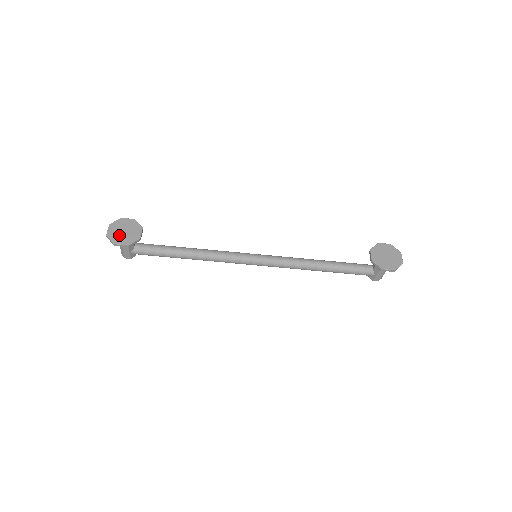
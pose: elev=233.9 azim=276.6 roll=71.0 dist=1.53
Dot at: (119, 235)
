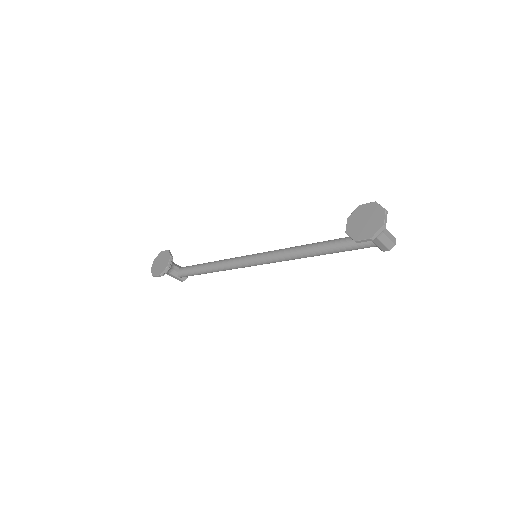
Dot at: (157, 267)
